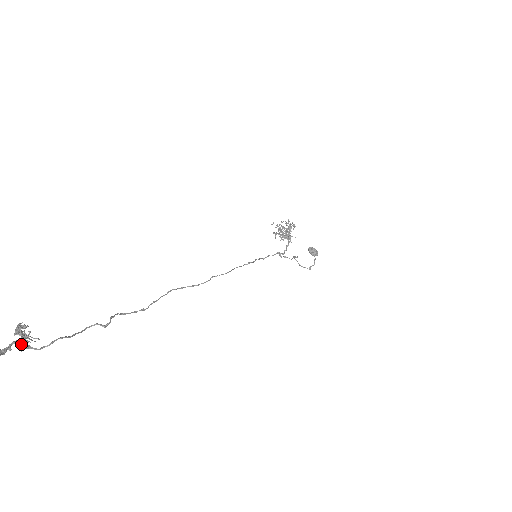
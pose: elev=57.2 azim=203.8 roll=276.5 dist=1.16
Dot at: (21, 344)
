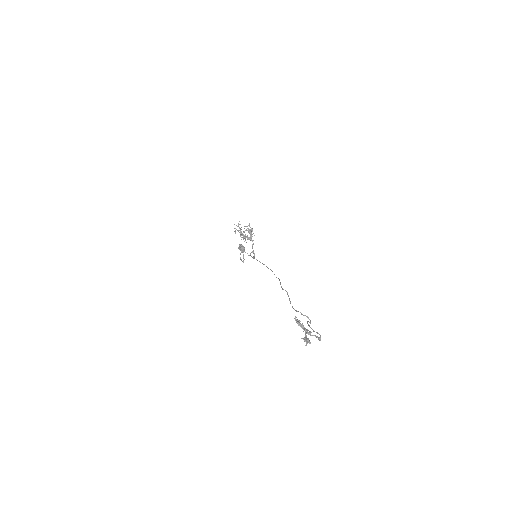
Dot at: (311, 335)
